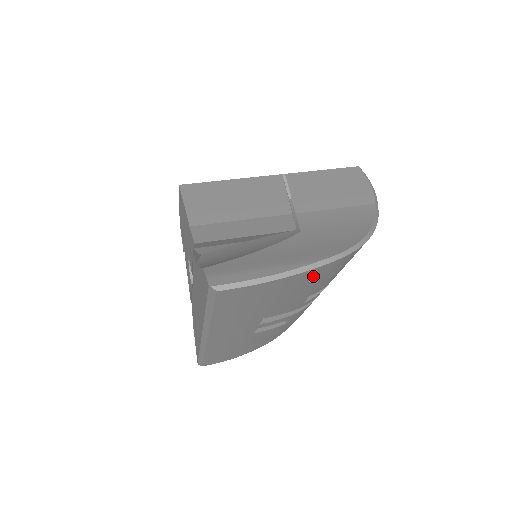
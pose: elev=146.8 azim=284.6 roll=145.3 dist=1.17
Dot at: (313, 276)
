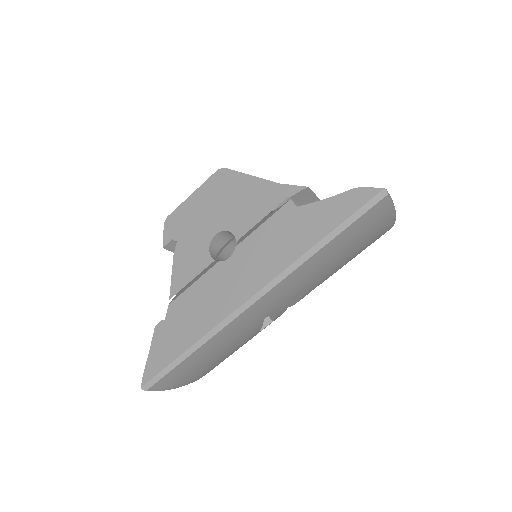
Dot at: (378, 235)
